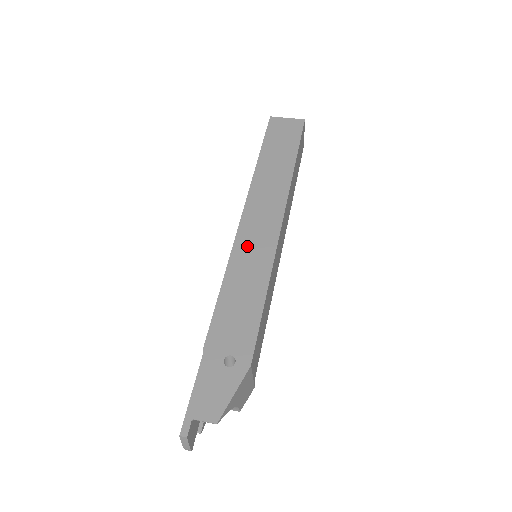
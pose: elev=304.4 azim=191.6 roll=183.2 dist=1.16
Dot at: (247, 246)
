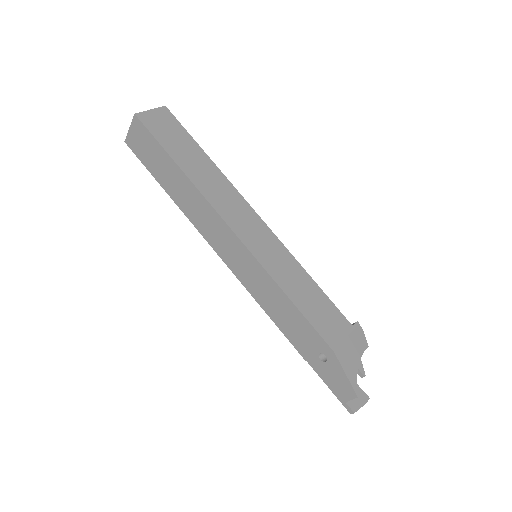
Dot at: (243, 272)
